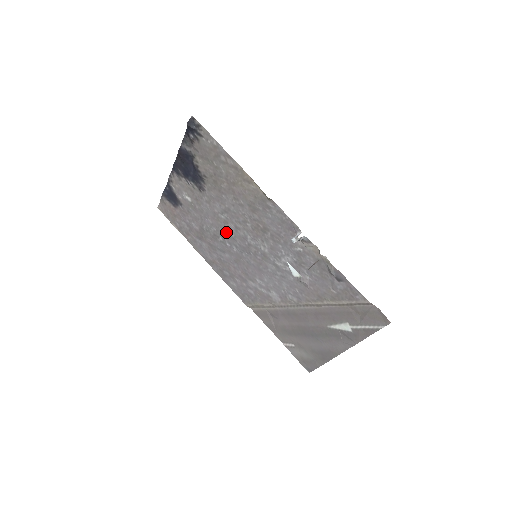
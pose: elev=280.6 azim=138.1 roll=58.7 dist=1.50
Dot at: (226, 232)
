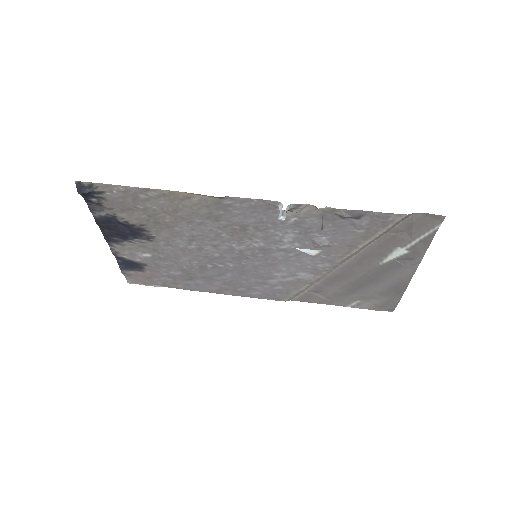
Dot at: (209, 257)
